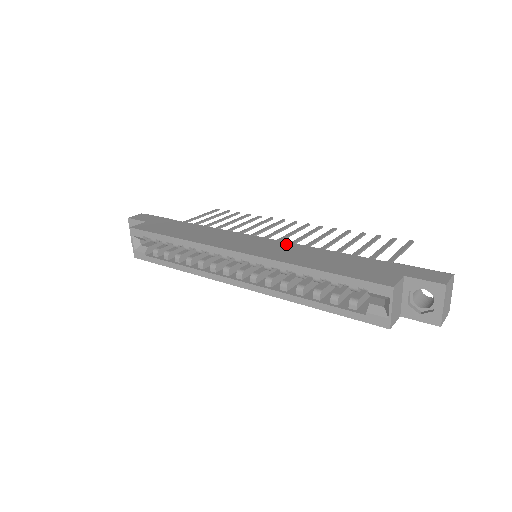
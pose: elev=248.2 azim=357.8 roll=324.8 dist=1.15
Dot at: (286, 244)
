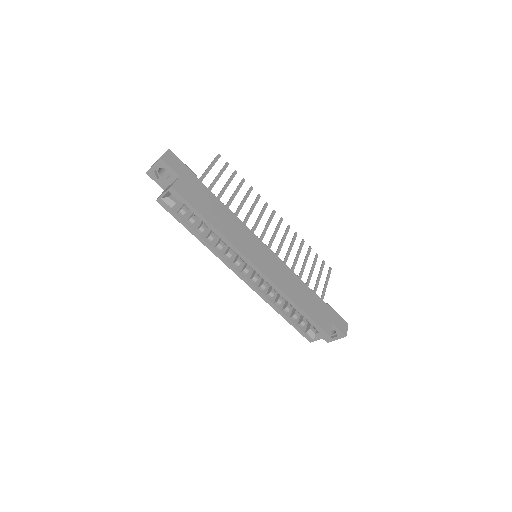
Dot at: (281, 263)
